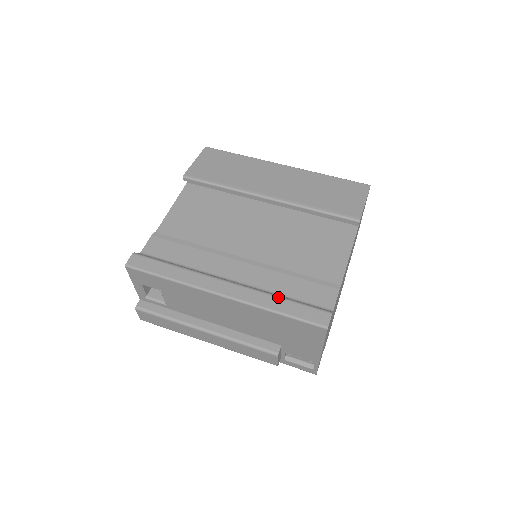
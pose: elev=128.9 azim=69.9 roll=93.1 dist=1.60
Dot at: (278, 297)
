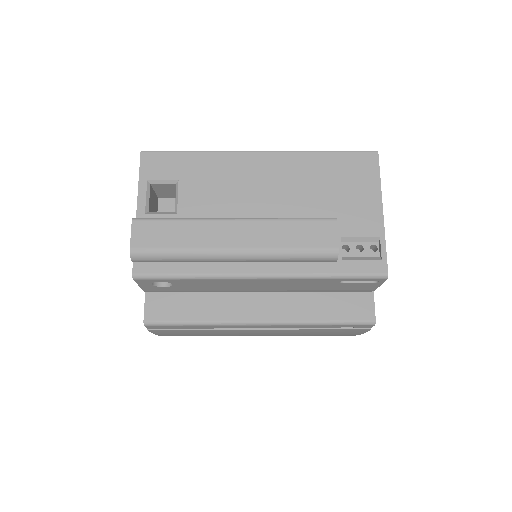
Dot at: occluded
